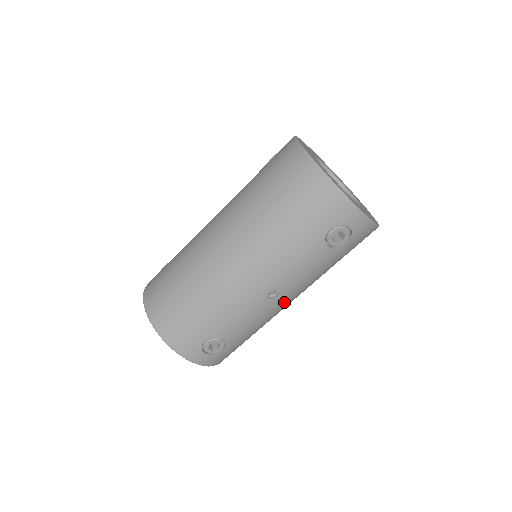
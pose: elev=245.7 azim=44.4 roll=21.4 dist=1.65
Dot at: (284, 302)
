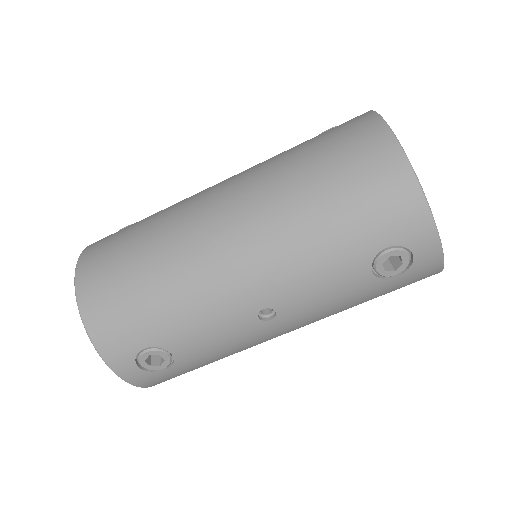
Dot at: (276, 331)
